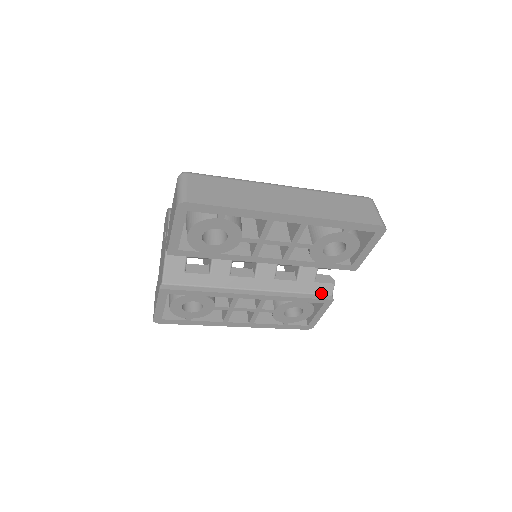
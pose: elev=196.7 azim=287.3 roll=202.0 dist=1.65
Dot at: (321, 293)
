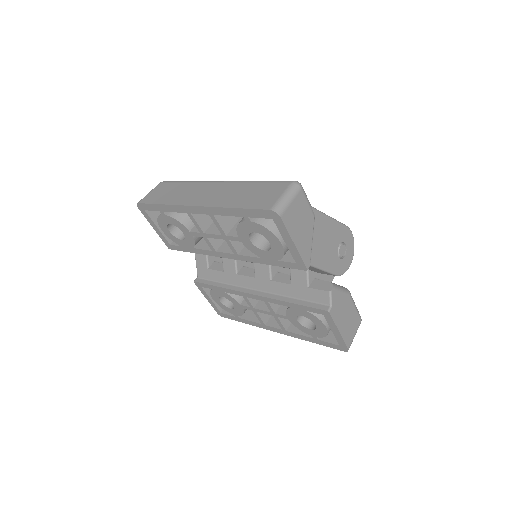
Dot at: (318, 302)
